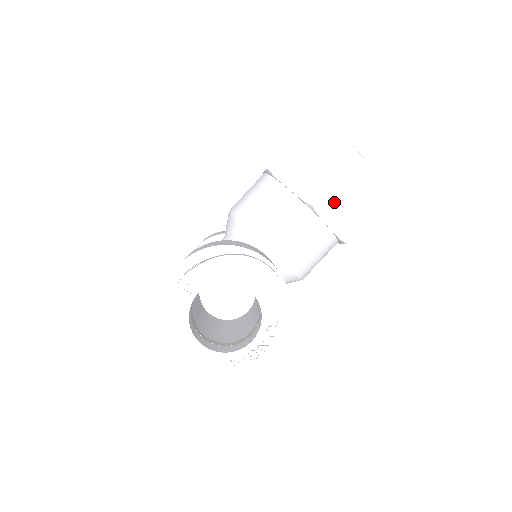
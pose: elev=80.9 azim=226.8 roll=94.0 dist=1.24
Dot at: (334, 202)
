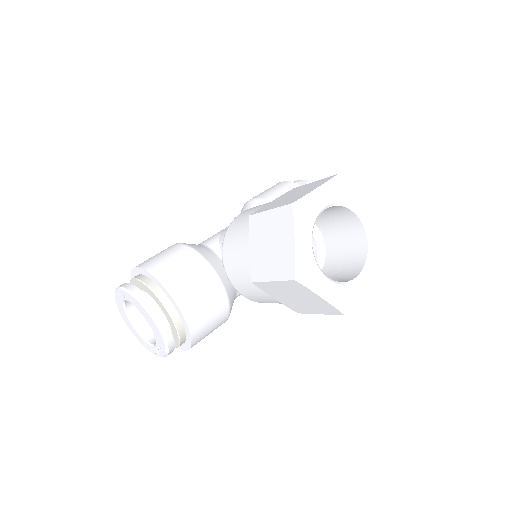
Dot at: (274, 290)
